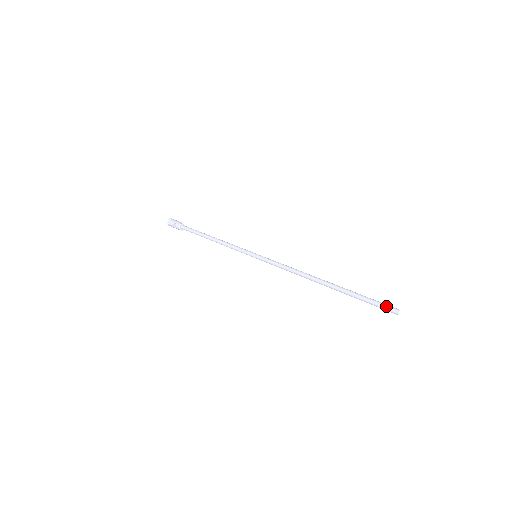
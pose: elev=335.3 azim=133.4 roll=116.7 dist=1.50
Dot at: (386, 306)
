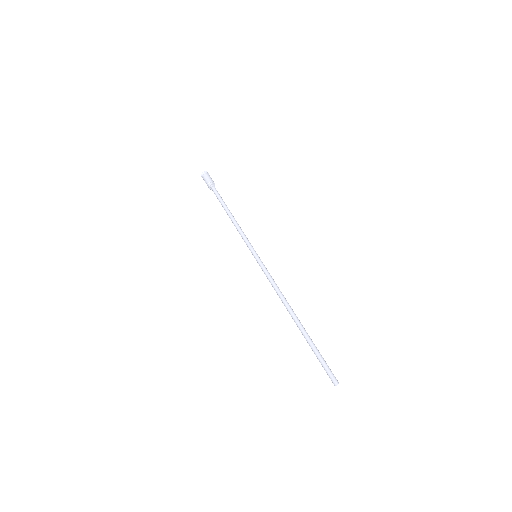
Dot at: (328, 375)
